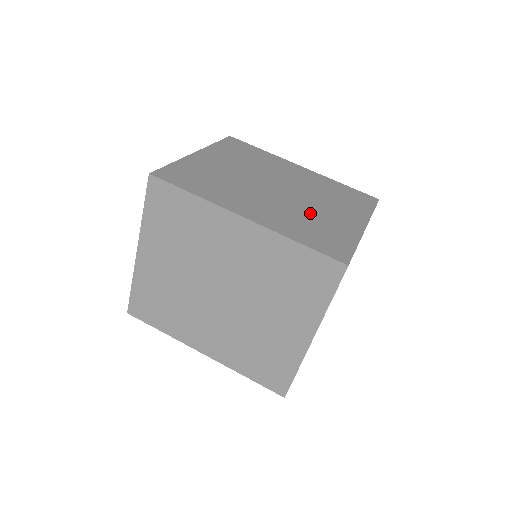
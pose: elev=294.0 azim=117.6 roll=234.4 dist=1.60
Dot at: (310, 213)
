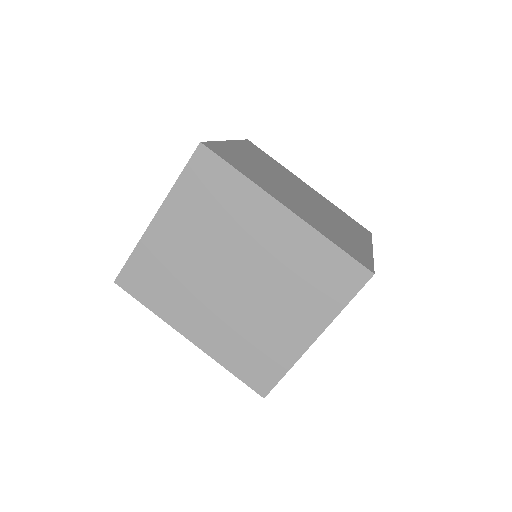
Dot at: (331, 224)
